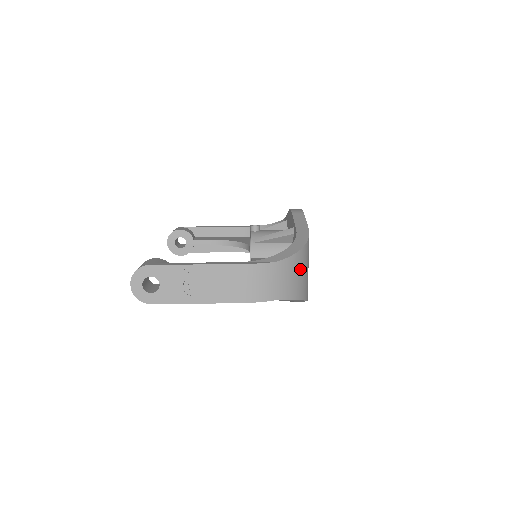
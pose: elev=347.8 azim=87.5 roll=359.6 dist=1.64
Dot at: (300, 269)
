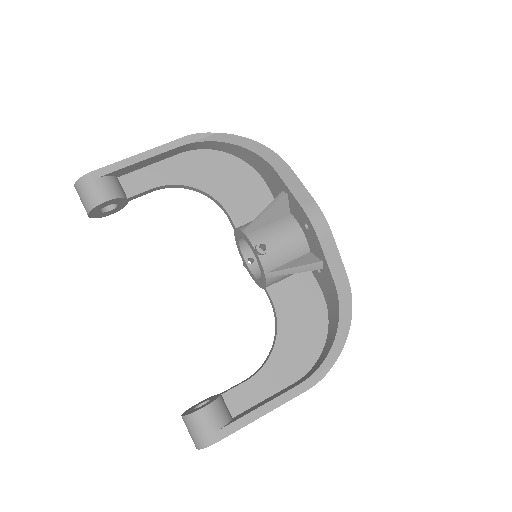
Dot at: occluded
